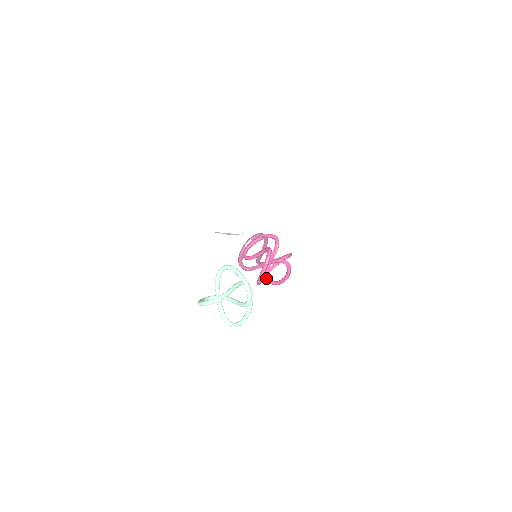
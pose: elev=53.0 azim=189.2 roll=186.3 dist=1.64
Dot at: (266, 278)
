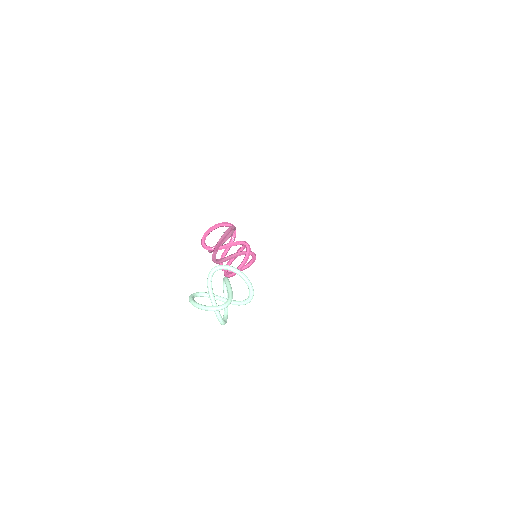
Dot at: occluded
